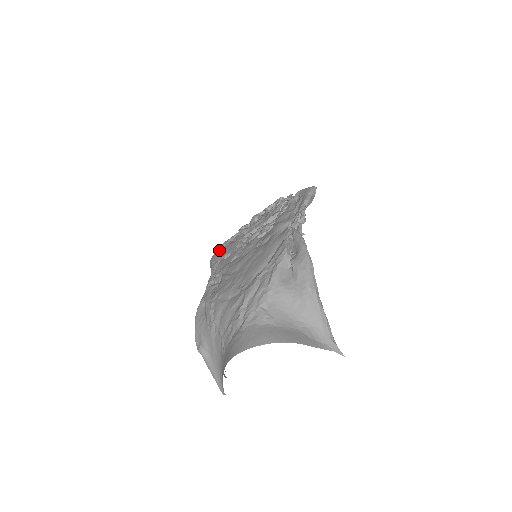
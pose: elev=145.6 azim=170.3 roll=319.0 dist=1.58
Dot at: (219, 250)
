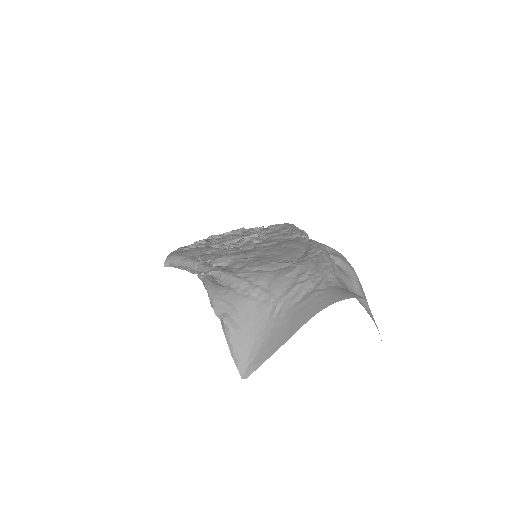
Dot at: (180, 251)
